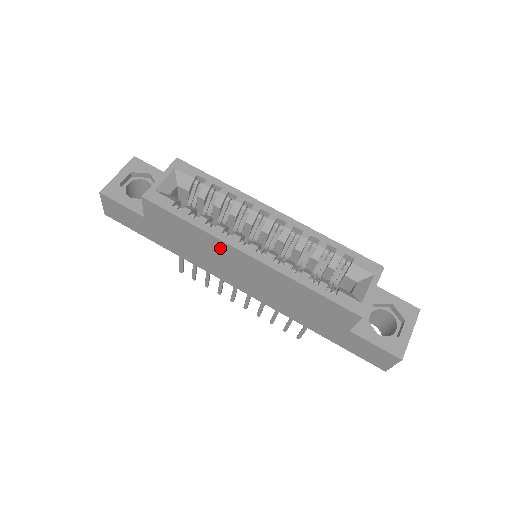
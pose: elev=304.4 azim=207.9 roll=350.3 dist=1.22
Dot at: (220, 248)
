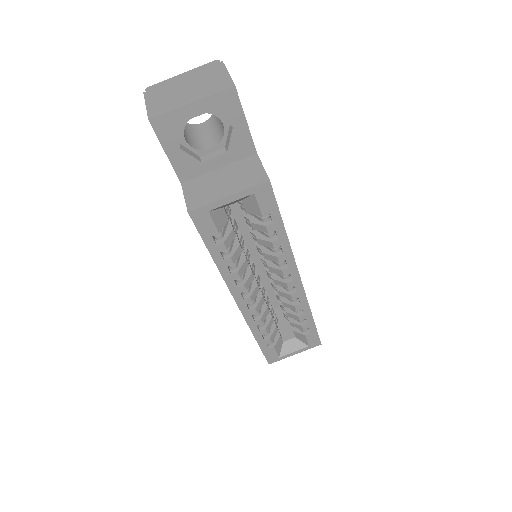
Dot at: occluded
